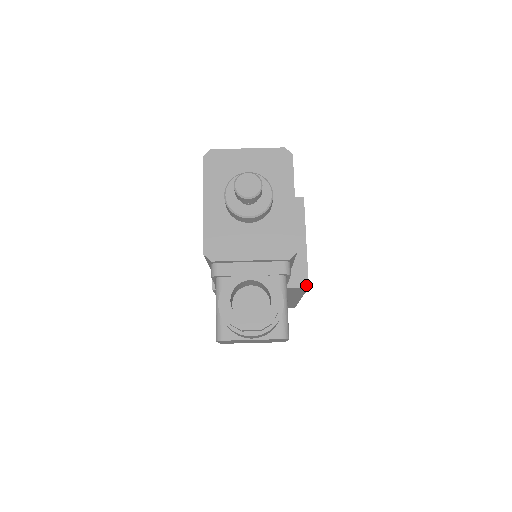
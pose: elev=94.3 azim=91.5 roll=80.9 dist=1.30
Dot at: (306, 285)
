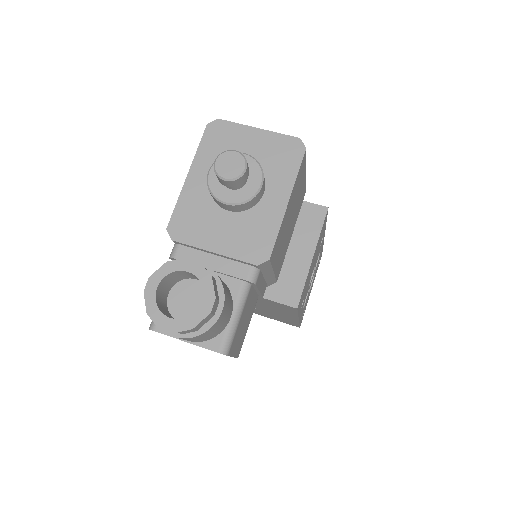
Dot at: (295, 305)
